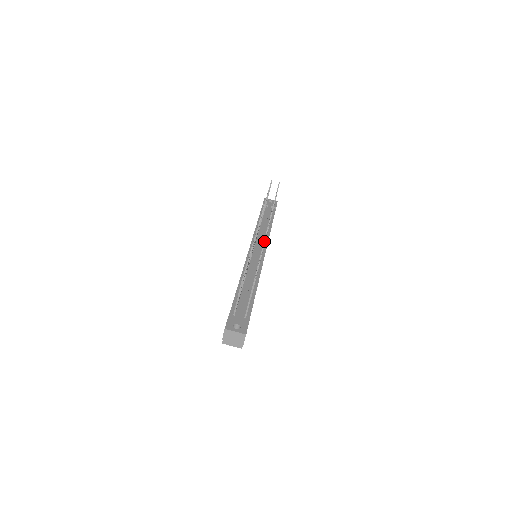
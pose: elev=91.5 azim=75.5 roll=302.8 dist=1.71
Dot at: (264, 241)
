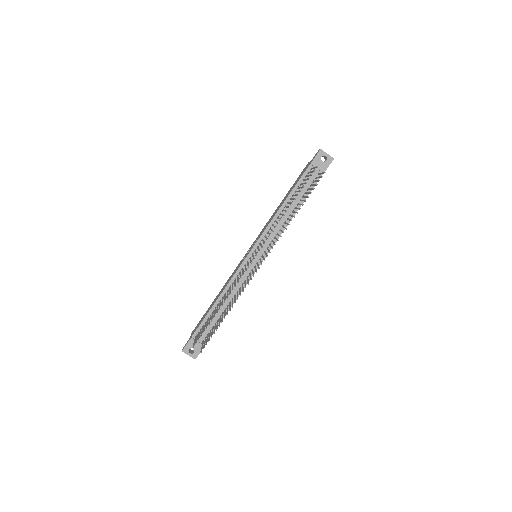
Dot at: (237, 299)
